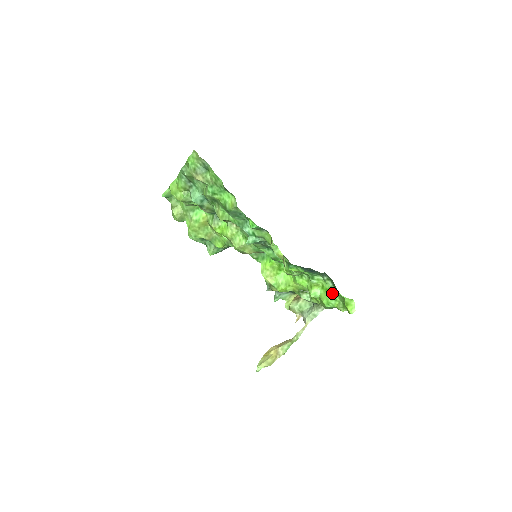
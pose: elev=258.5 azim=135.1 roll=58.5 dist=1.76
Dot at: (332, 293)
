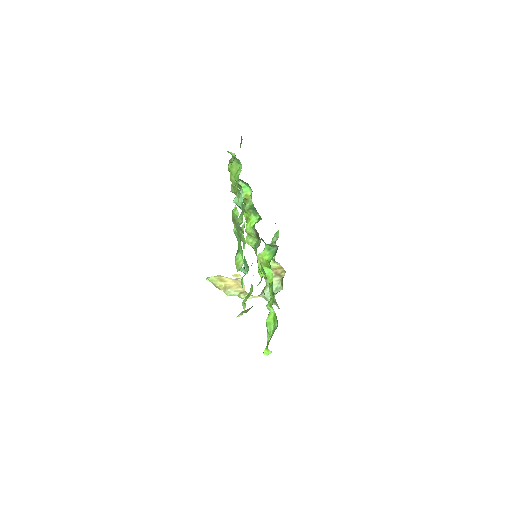
Dot at: (273, 327)
